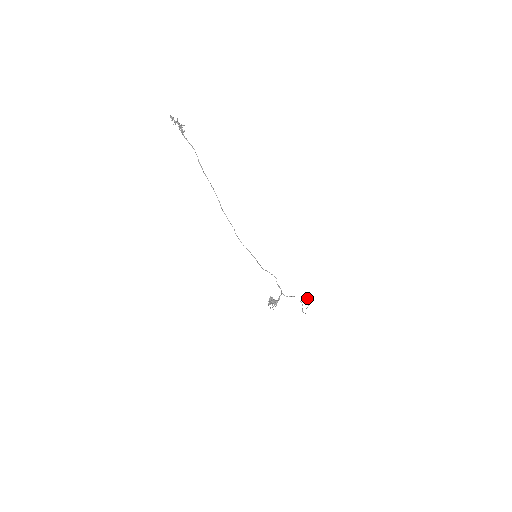
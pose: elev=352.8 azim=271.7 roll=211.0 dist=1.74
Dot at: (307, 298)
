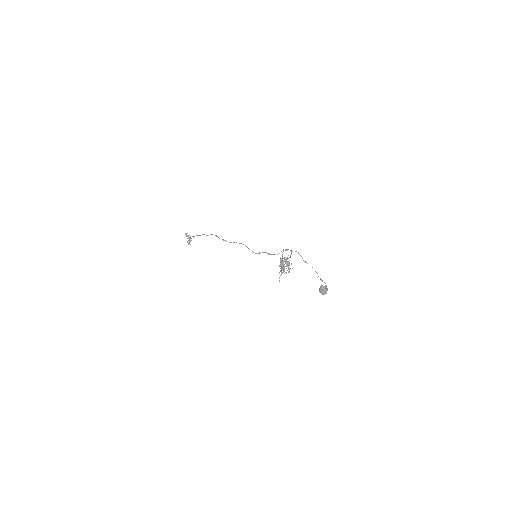
Dot at: (320, 286)
